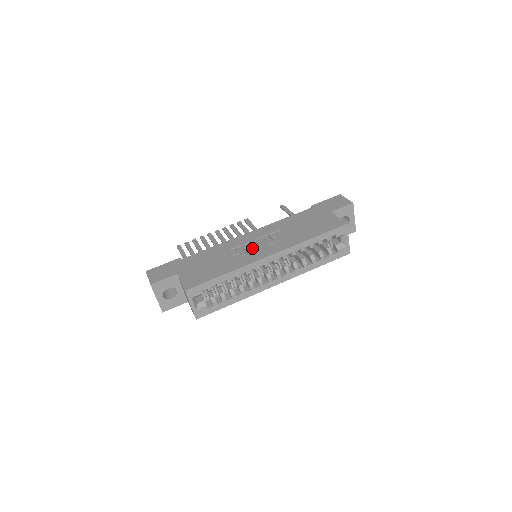
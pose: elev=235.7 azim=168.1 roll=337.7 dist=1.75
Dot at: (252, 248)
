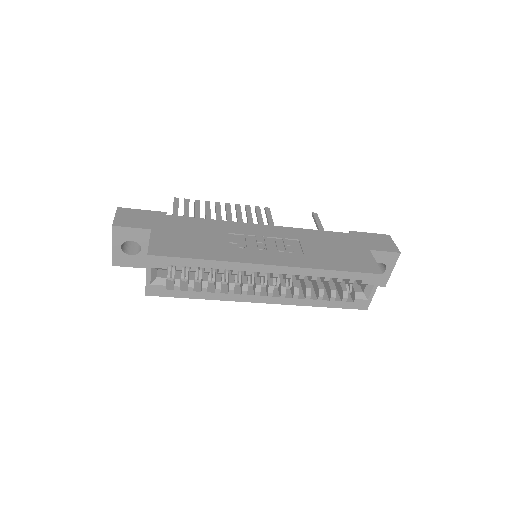
Dot at: (256, 245)
